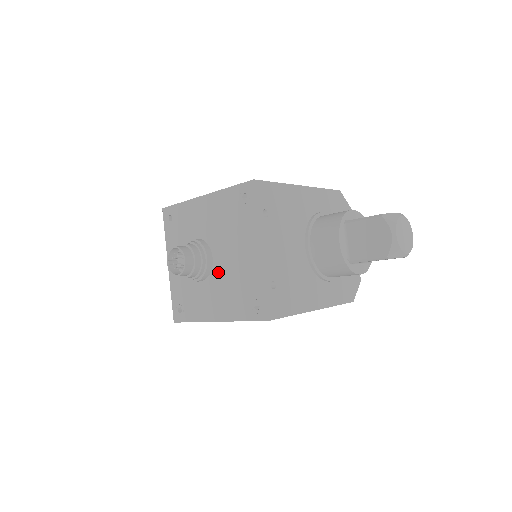
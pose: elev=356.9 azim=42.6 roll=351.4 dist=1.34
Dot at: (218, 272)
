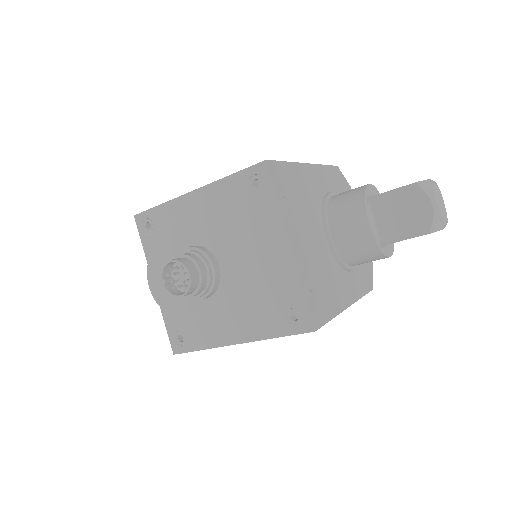
Dot at: (230, 283)
